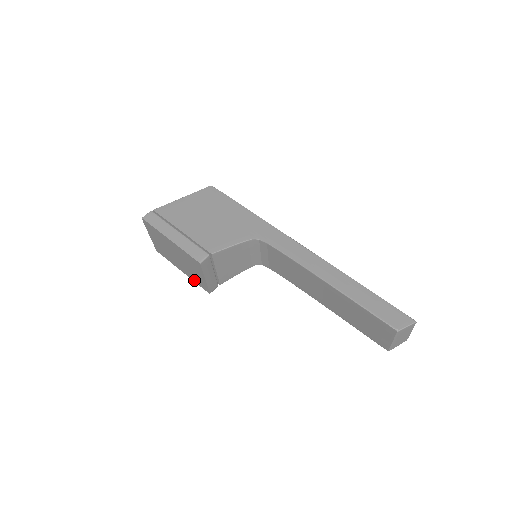
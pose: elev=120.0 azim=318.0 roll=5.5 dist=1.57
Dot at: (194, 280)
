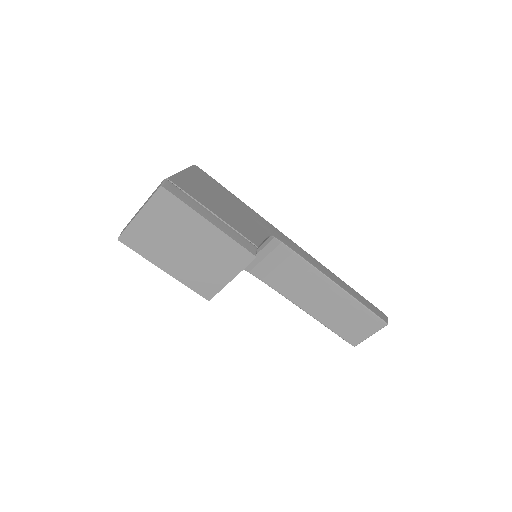
Dot at: (188, 283)
